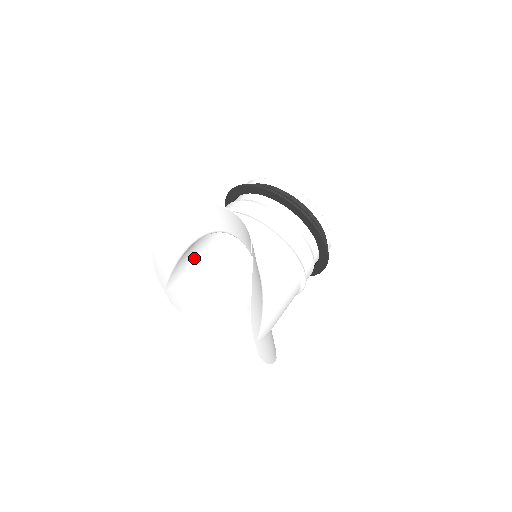
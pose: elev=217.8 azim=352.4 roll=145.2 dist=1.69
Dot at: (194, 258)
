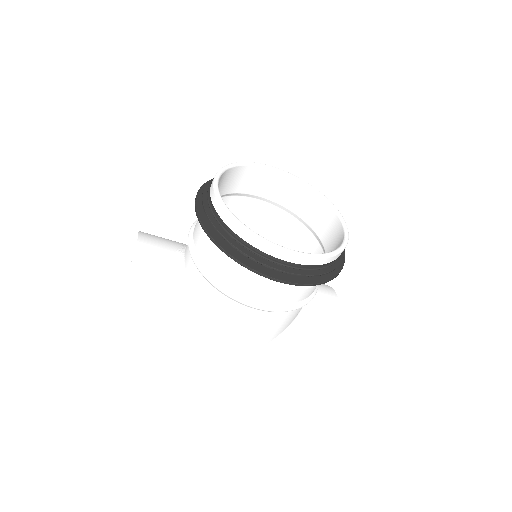
Dot at: occluded
